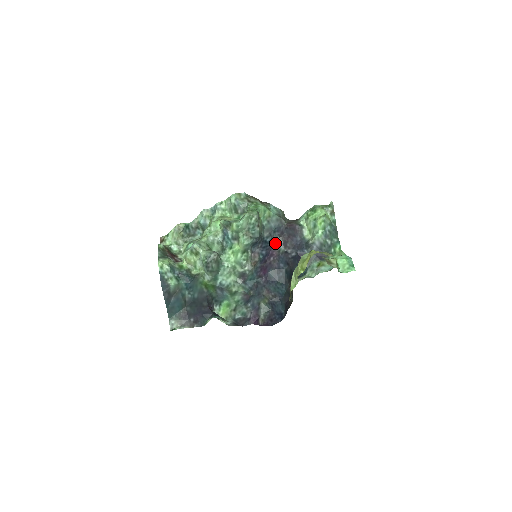
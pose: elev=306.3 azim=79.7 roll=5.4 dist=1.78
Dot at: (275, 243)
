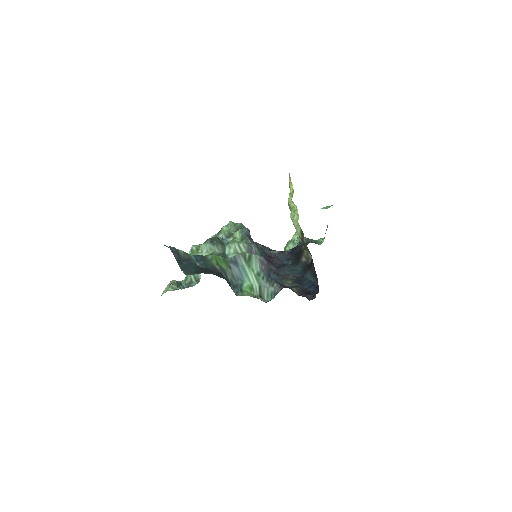
Dot at: (268, 252)
